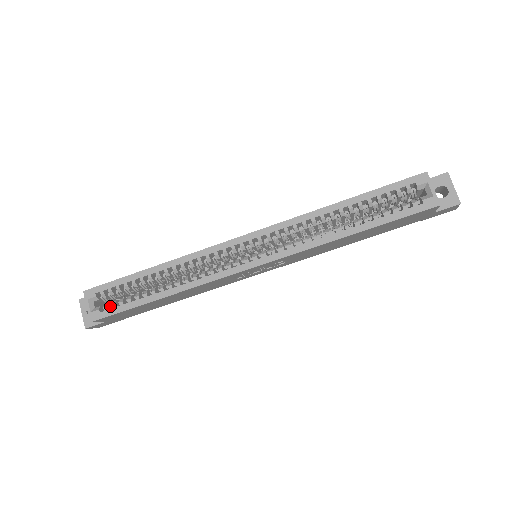
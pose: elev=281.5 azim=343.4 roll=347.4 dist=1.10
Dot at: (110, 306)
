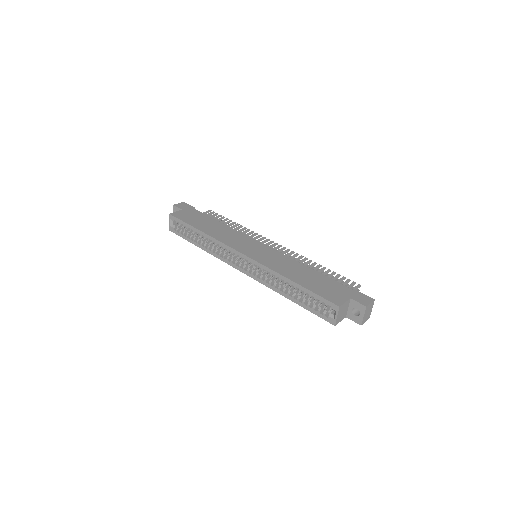
Dot at: (180, 229)
